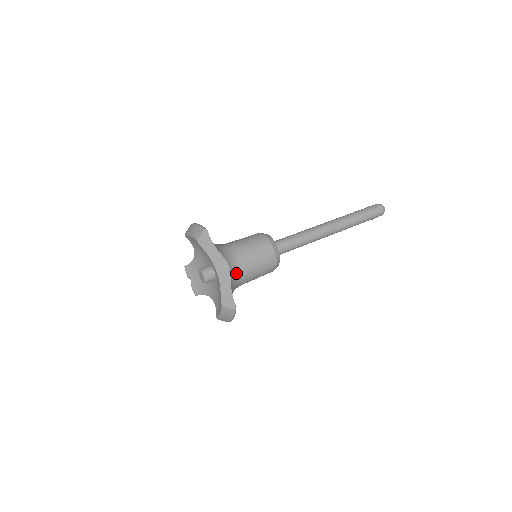
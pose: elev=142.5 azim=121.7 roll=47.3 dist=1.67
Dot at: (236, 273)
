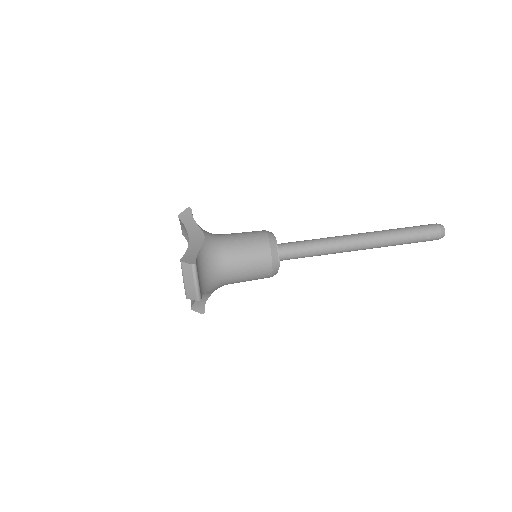
Dot at: (214, 248)
